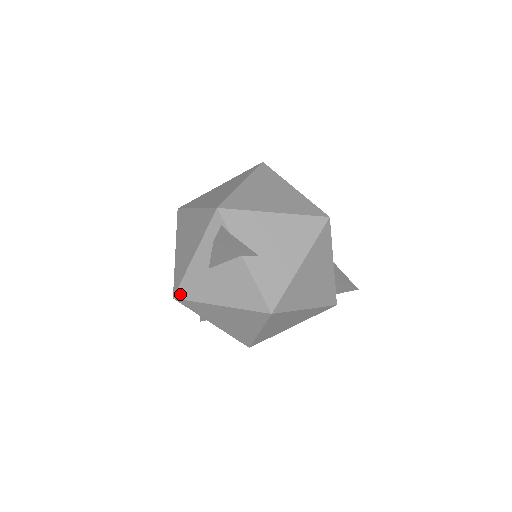
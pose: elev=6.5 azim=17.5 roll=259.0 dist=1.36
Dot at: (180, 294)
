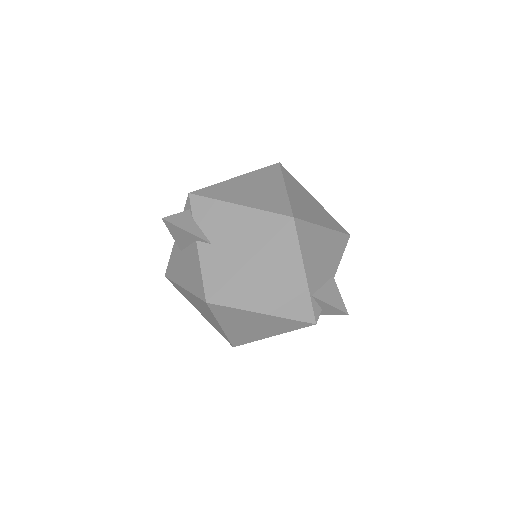
Dot at: (167, 273)
